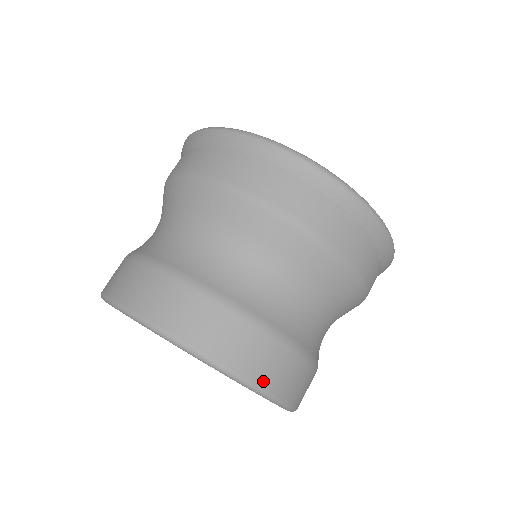
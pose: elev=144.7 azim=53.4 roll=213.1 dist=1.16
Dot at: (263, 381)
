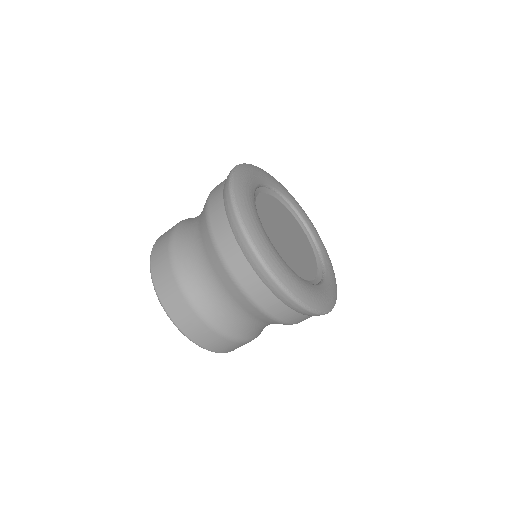
Dot at: (170, 310)
